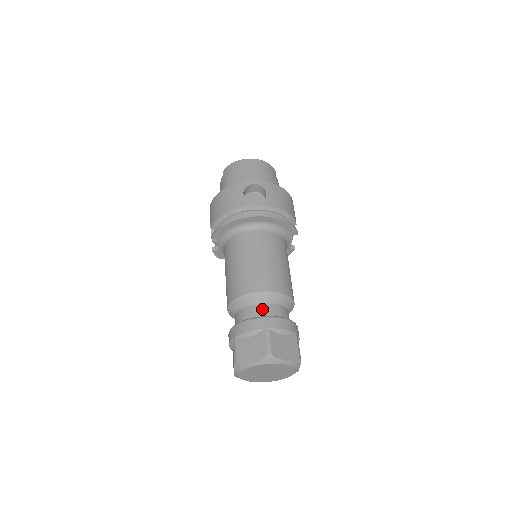
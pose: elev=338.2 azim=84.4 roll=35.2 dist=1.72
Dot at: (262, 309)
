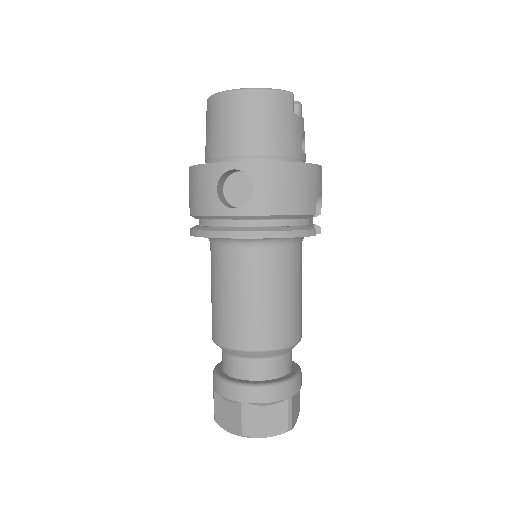
Dot at: (244, 367)
